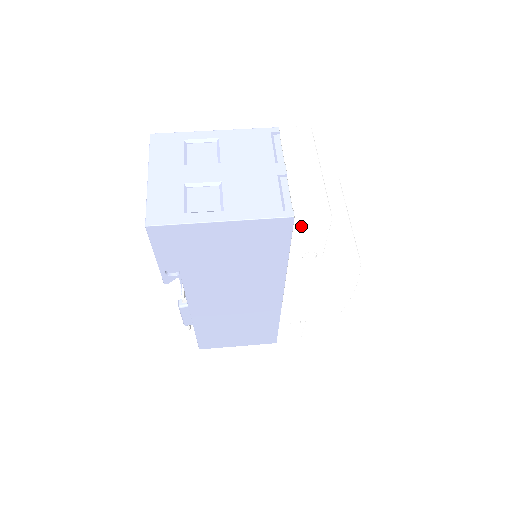
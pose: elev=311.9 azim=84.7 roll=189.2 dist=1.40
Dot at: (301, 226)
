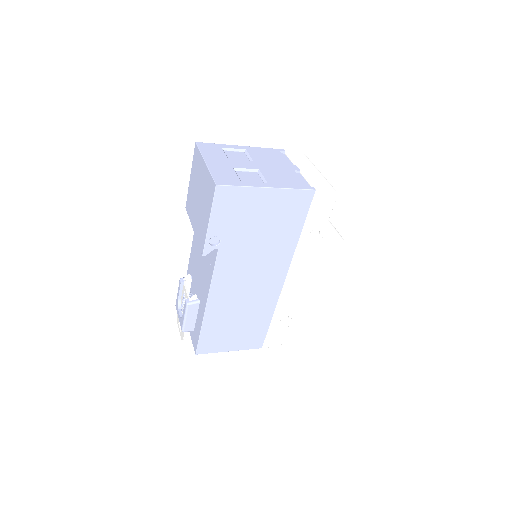
Dot at: (317, 200)
